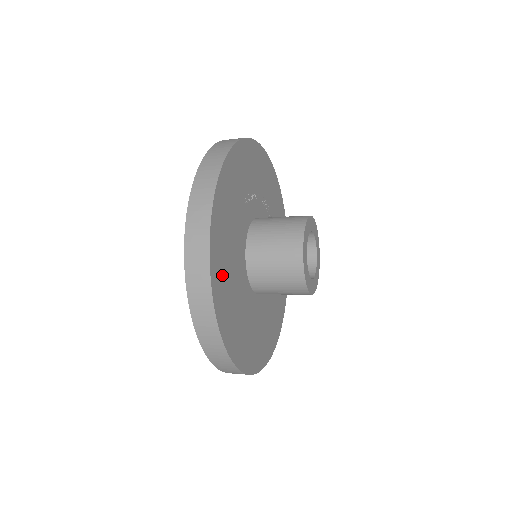
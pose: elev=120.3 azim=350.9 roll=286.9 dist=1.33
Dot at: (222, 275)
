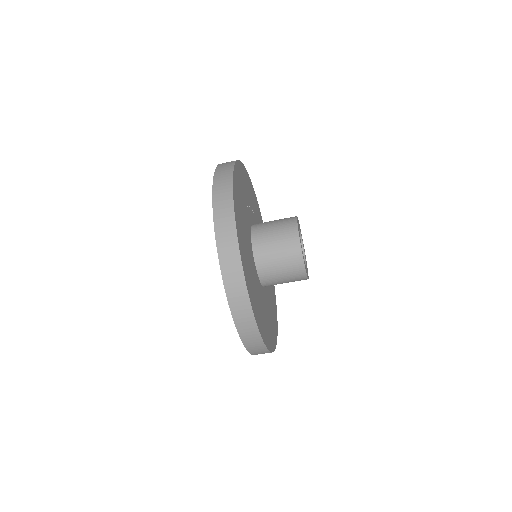
Dot at: (242, 244)
